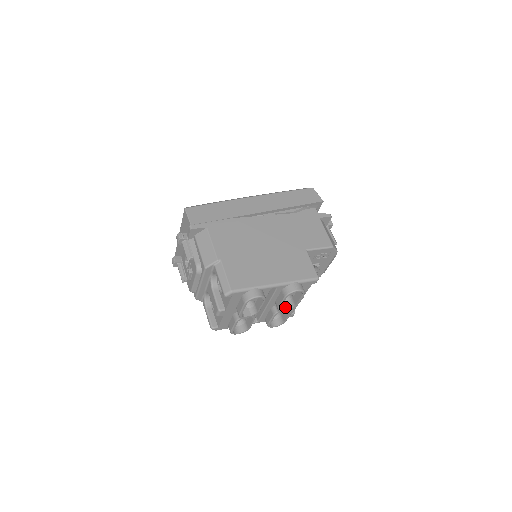
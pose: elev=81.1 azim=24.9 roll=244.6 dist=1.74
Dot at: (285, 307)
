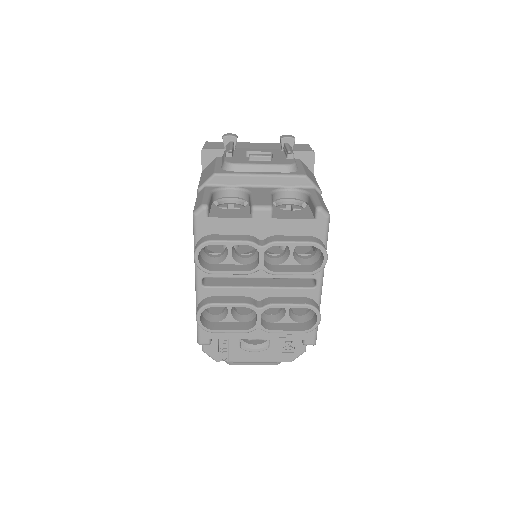
Dot at: occluded
